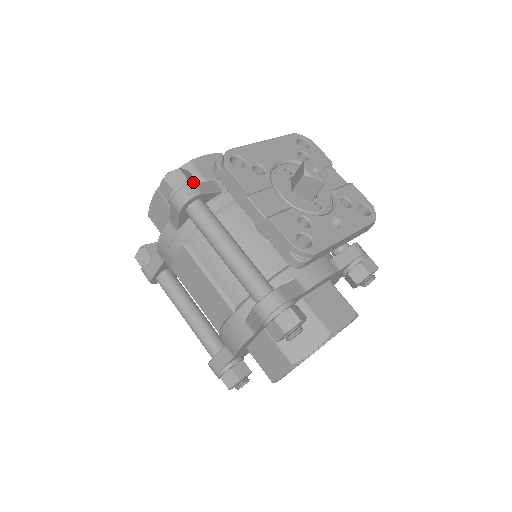
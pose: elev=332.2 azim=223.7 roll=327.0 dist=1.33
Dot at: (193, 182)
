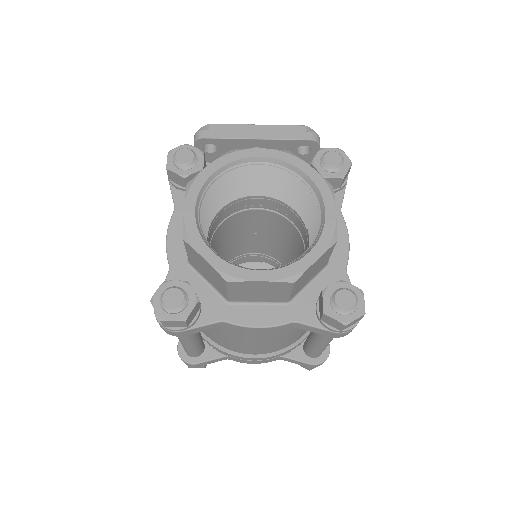
Dot at: occluded
